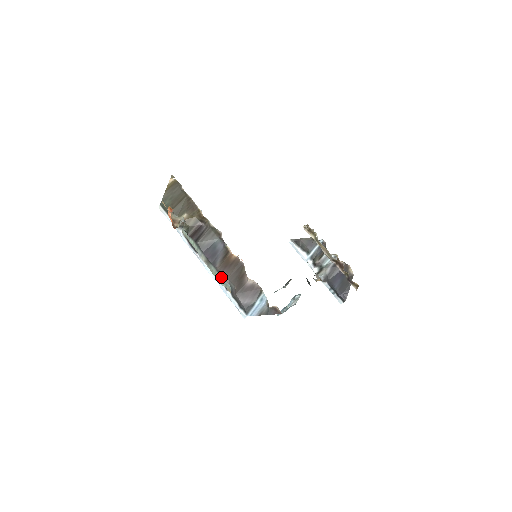
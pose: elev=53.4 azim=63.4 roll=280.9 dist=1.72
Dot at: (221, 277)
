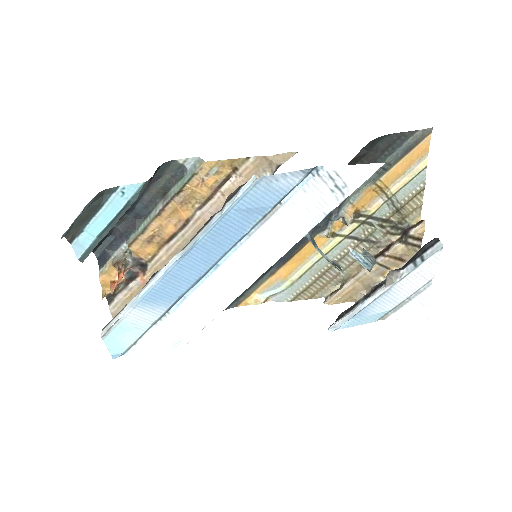
Dot at: (185, 176)
